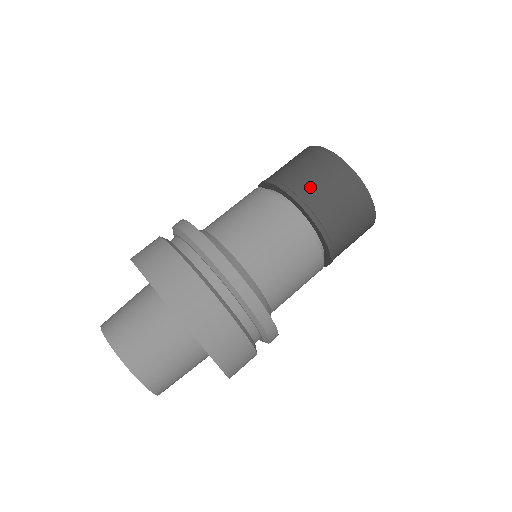
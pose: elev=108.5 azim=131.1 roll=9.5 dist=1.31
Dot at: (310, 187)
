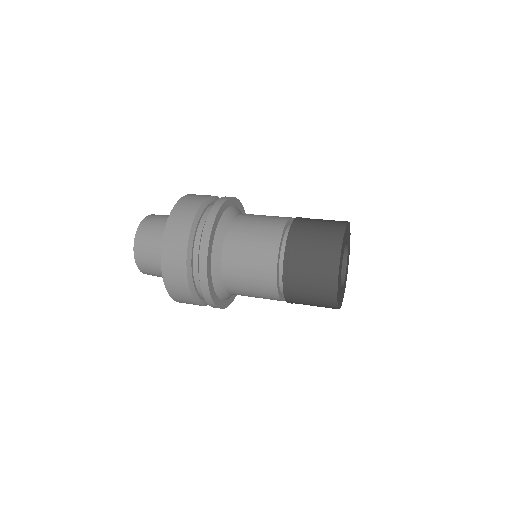
Dot at: (312, 219)
